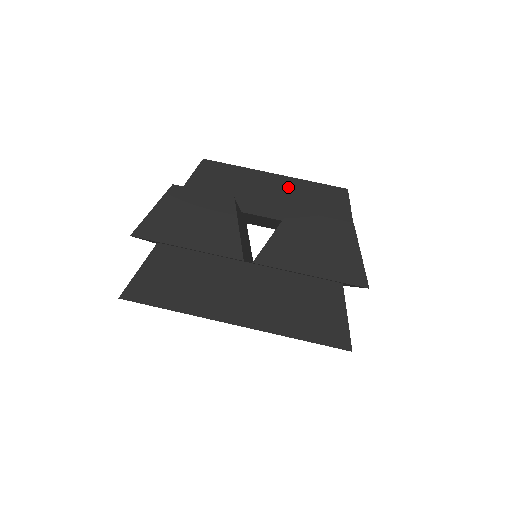
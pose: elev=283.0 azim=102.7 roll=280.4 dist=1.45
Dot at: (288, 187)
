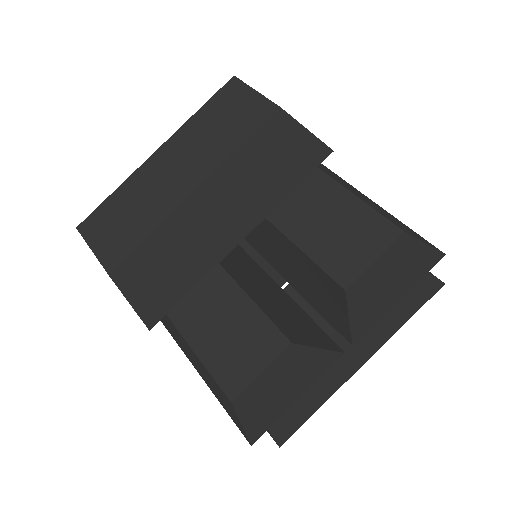
Dot at: (225, 187)
